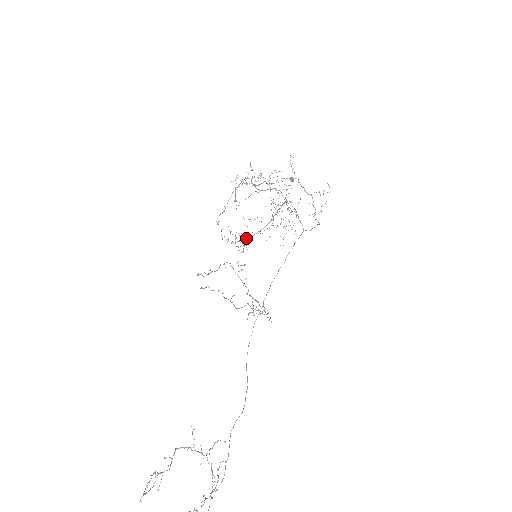
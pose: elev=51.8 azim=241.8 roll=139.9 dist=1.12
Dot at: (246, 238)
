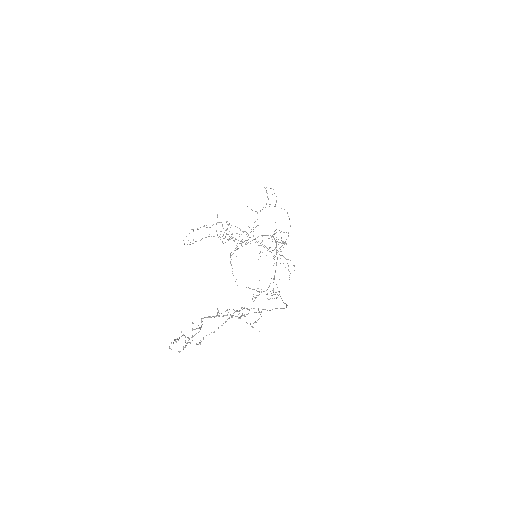
Dot at: (269, 285)
